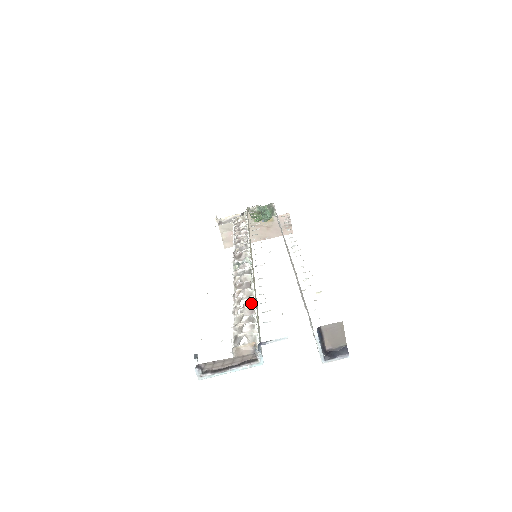
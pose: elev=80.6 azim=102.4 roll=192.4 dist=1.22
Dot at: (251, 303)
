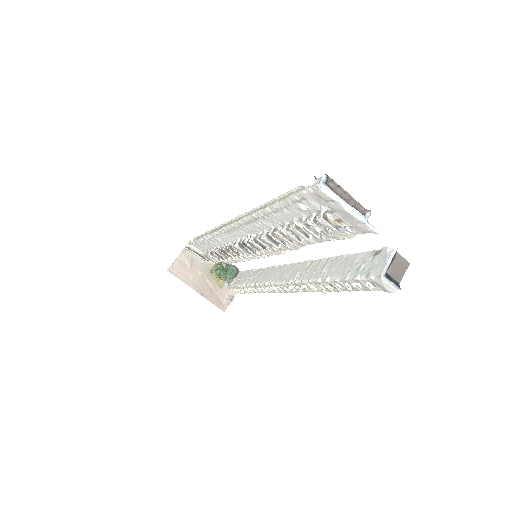
Dot at: (291, 241)
